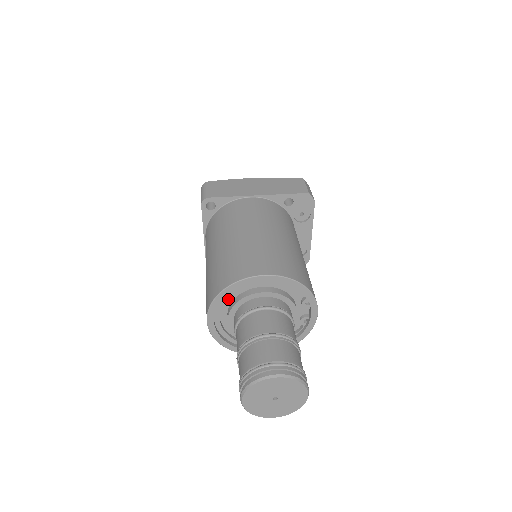
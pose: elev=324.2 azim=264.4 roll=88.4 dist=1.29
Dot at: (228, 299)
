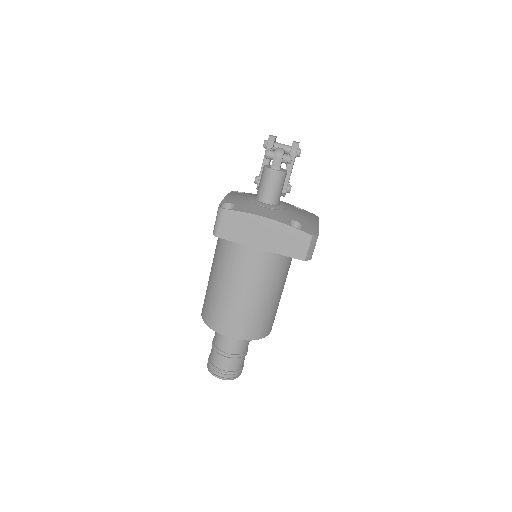
Dot at: occluded
